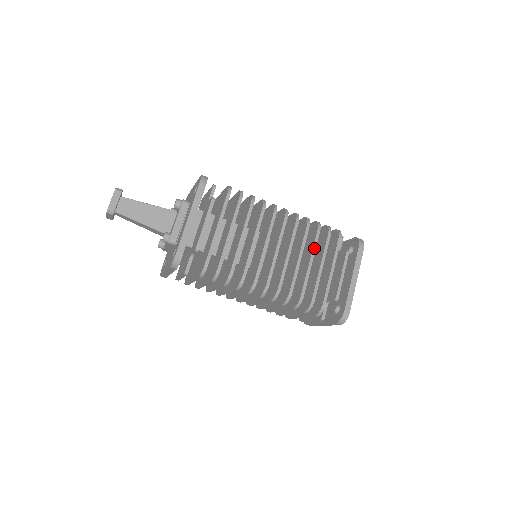
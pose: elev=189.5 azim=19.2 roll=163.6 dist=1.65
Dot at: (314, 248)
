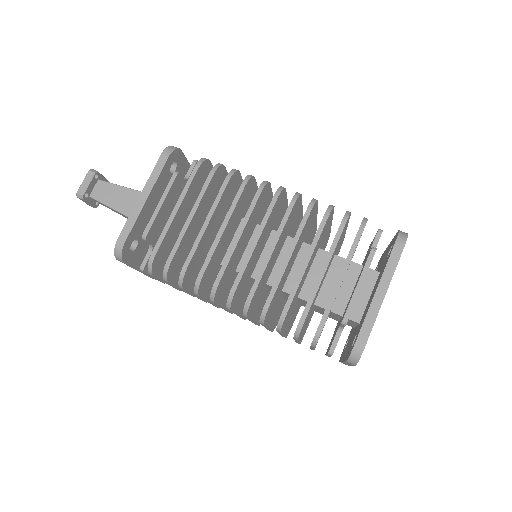
Dot at: (314, 242)
